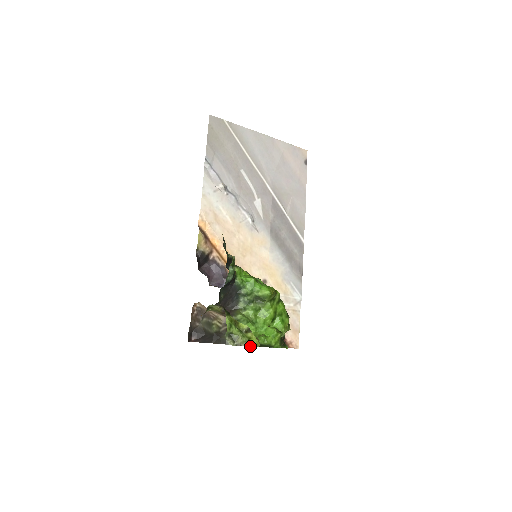
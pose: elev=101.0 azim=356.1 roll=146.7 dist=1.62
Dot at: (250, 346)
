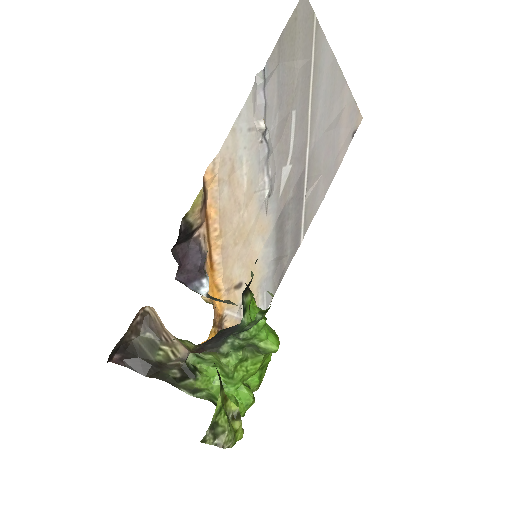
Dot at: (232, 446)
